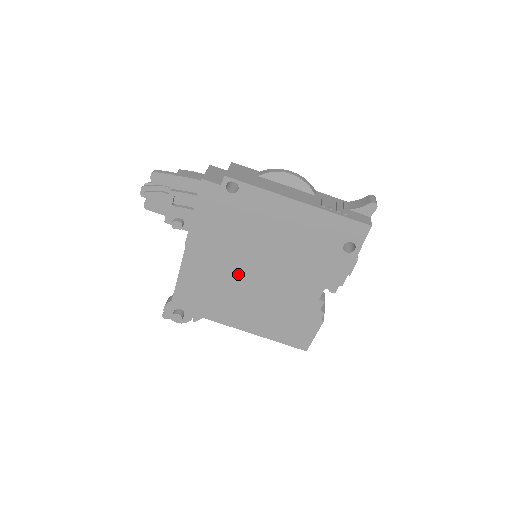
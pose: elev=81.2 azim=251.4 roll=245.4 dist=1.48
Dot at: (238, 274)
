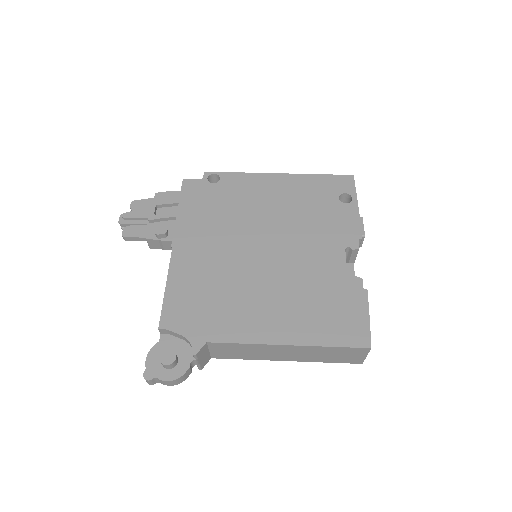
Dot at: (240, 261)
